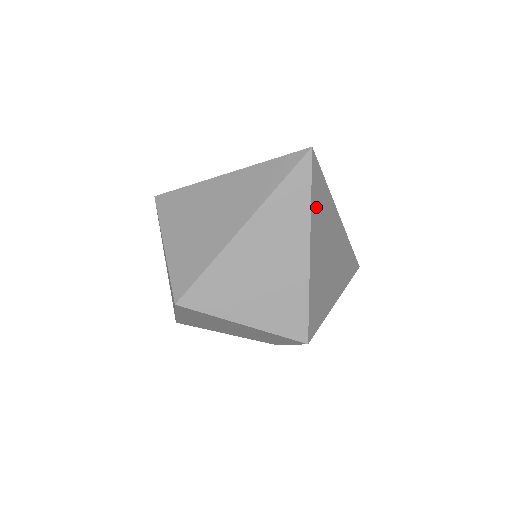
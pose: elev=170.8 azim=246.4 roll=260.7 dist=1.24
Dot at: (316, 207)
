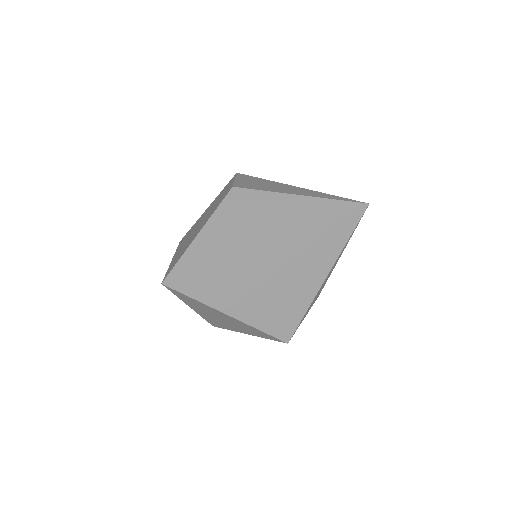
Dot at: (210, 293)
